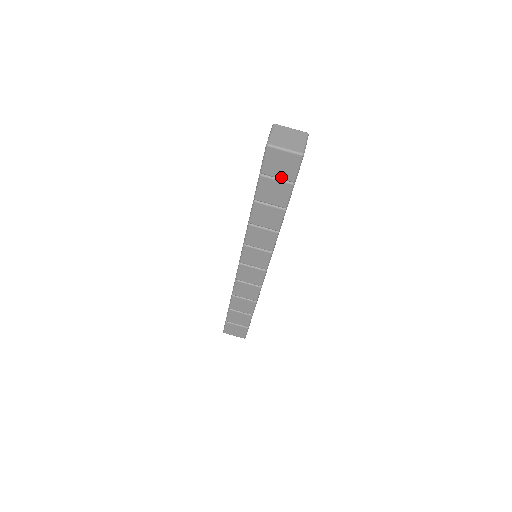
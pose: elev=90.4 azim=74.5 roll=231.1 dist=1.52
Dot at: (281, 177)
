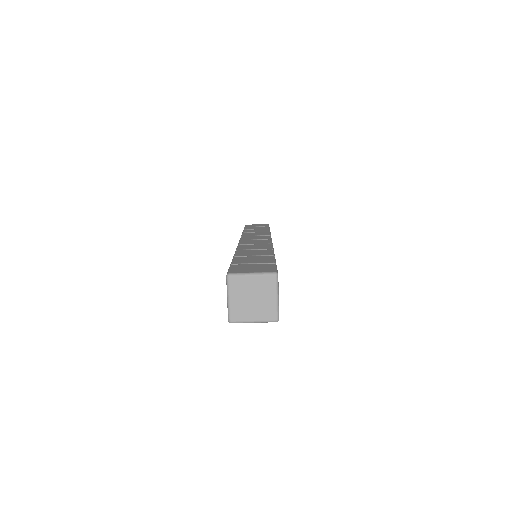
Dot at: occluded
